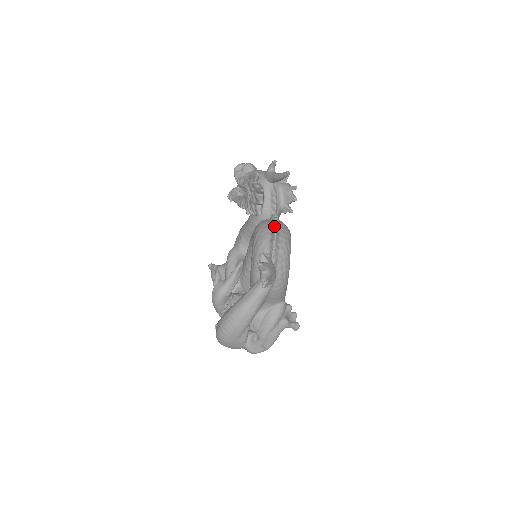
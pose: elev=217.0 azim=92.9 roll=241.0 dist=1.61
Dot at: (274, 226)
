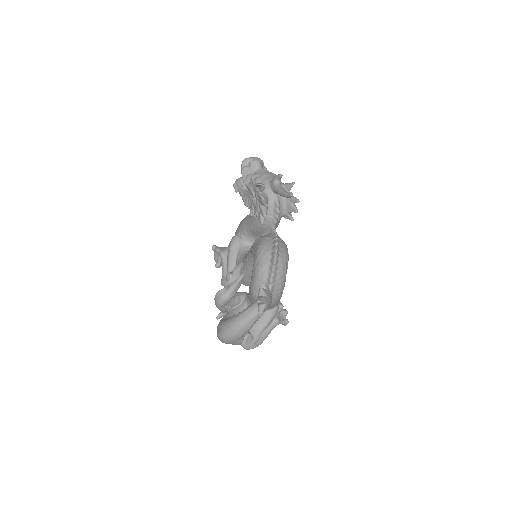
Dot at: (274, 253)
